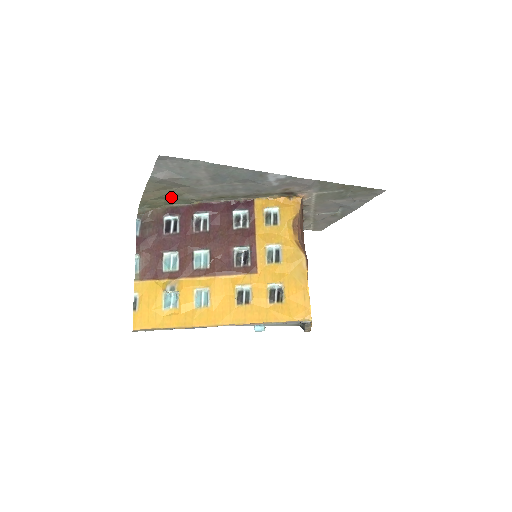
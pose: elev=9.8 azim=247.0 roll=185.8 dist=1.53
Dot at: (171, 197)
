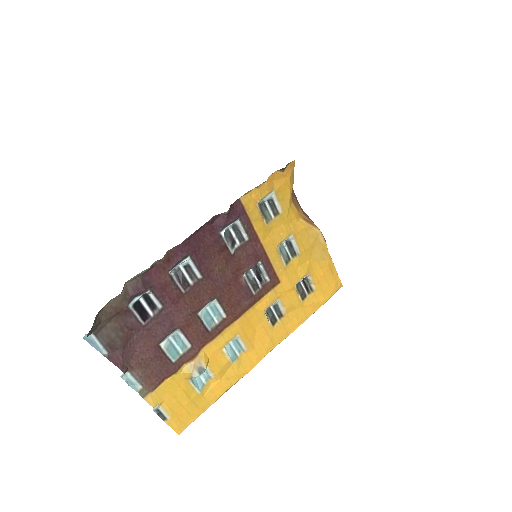
Dot at: occluded
